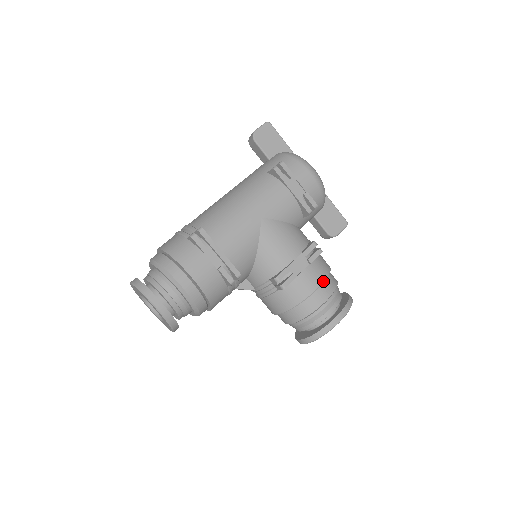
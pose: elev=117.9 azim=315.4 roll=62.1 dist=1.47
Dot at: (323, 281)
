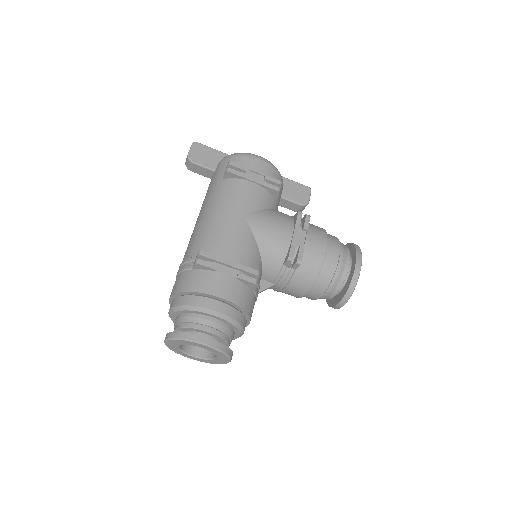
Dot at: (326, 240)
